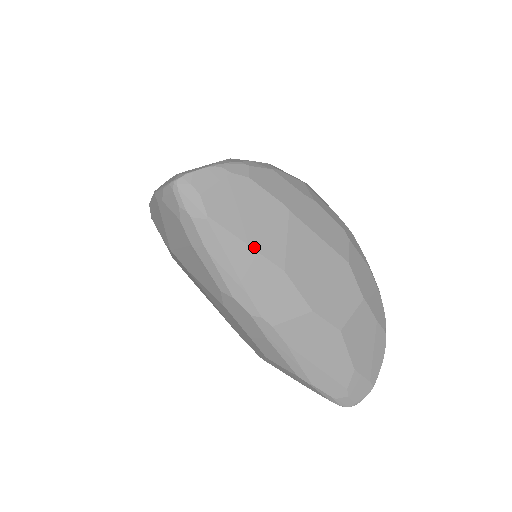
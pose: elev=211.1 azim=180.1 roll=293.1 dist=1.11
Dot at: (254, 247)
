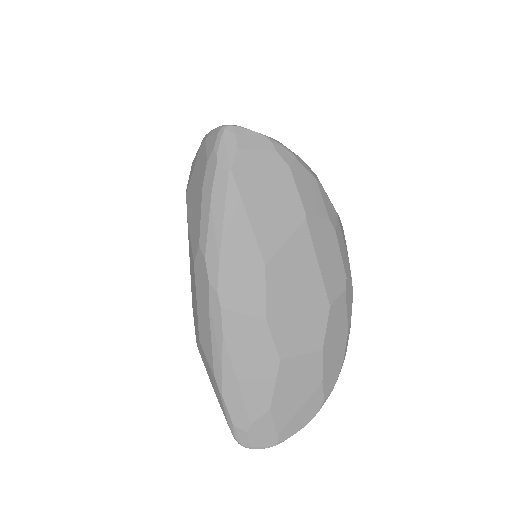
Dot at: (253, 225)
